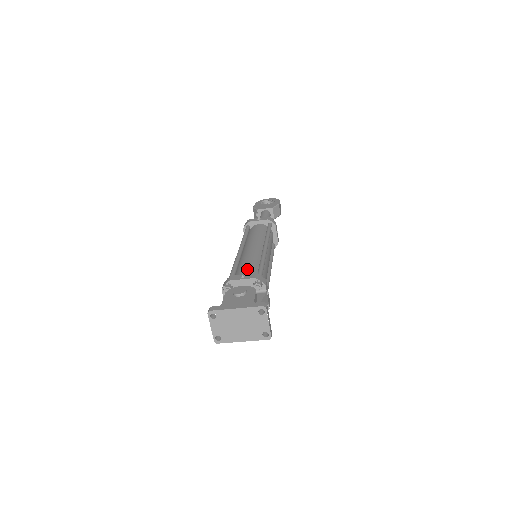
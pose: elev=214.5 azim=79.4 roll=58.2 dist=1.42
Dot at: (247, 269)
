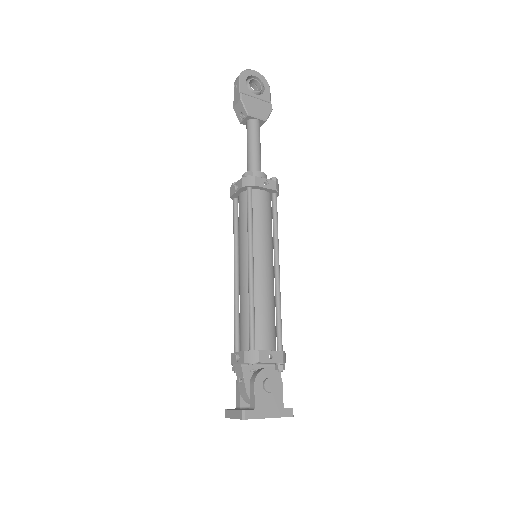
Dot at: (268, 327)
